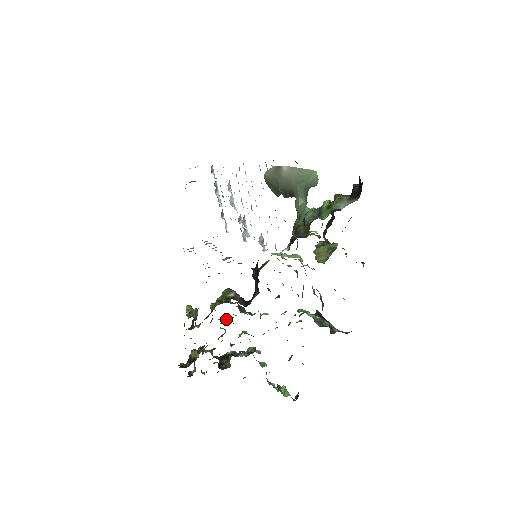
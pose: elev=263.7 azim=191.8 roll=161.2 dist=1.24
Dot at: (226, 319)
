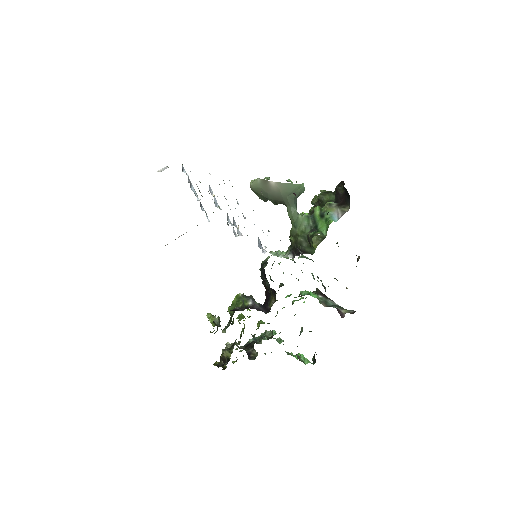
Dot at: (243, 316)
